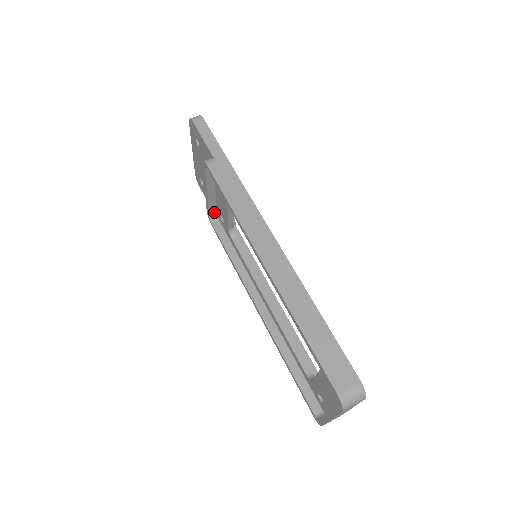
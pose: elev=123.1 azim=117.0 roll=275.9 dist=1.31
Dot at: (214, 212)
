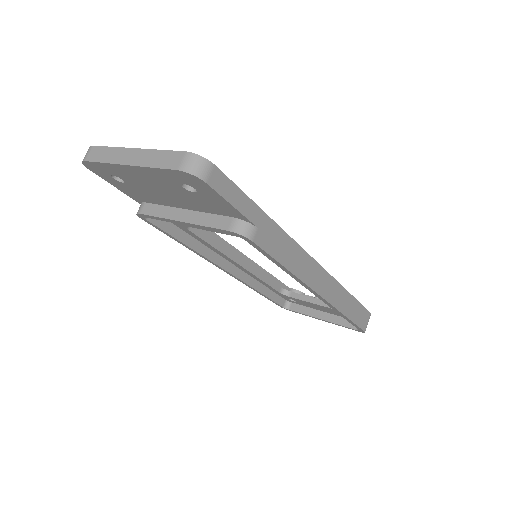
Dot at: occluded
